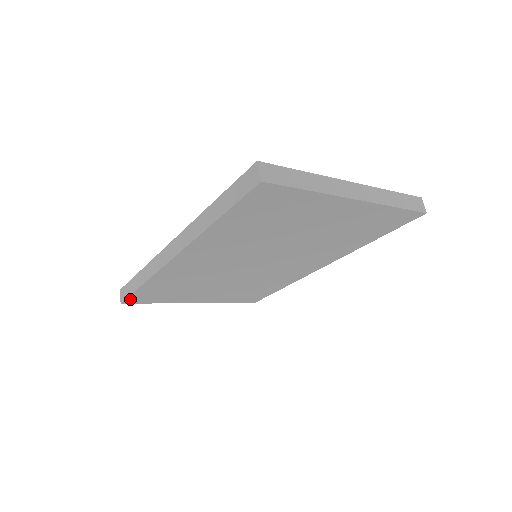
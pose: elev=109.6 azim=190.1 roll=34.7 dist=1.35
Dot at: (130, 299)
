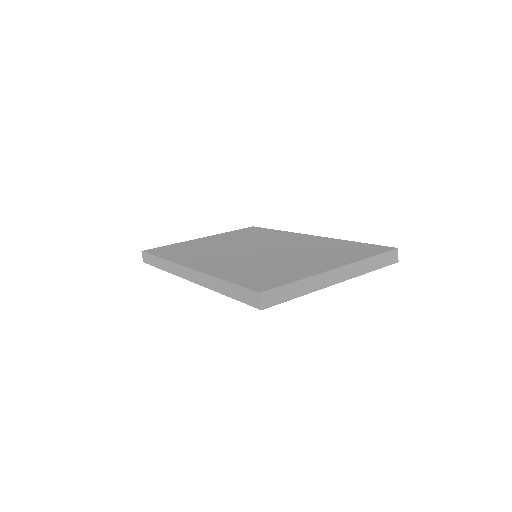
Dot at: occluded
